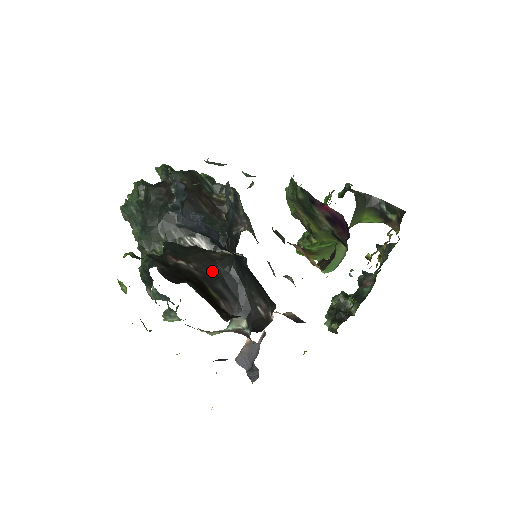
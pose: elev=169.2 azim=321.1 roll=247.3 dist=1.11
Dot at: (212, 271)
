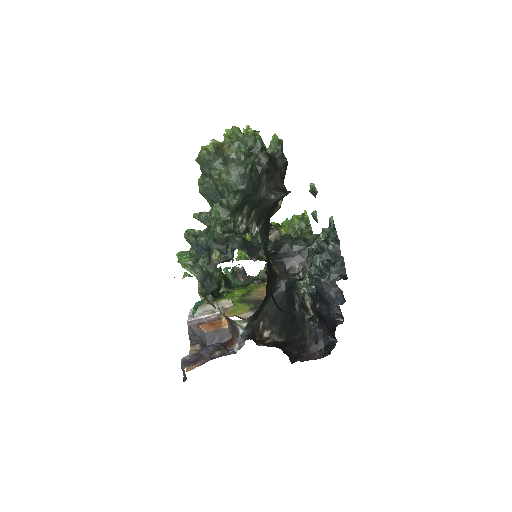
Dot at: (268, 285)
